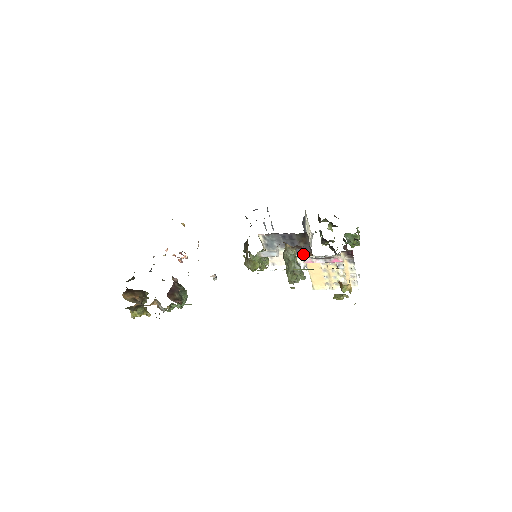
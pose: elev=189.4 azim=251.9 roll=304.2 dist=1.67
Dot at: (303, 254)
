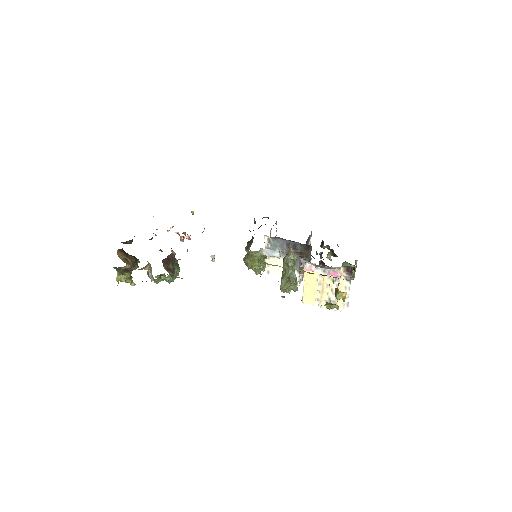
Dot at: occluded
